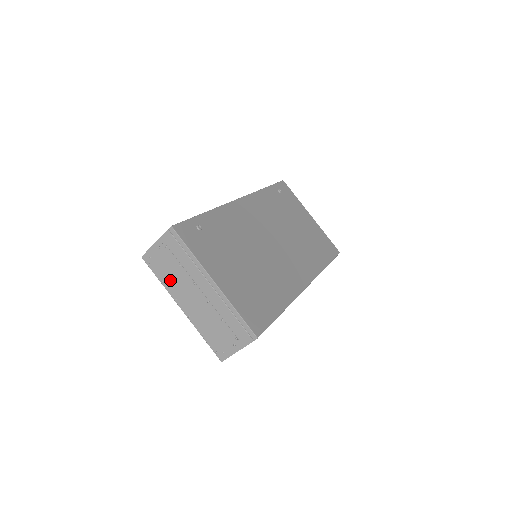
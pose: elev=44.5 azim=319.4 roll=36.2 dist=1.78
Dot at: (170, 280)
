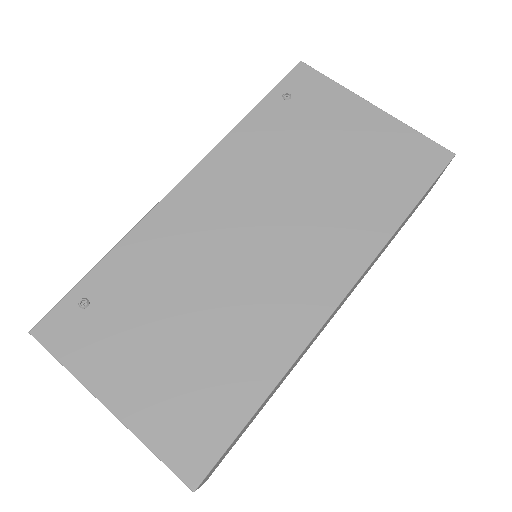
Dot at: occluded
